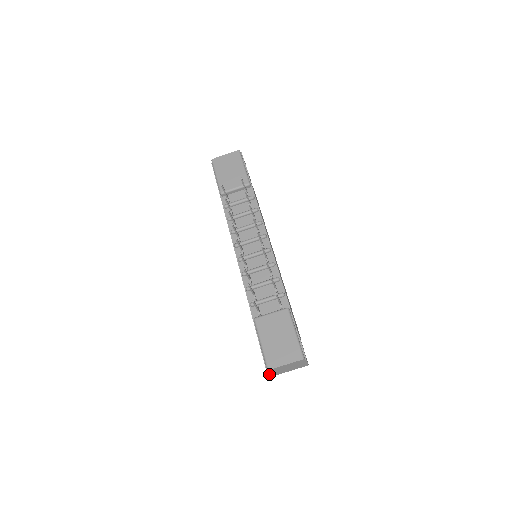
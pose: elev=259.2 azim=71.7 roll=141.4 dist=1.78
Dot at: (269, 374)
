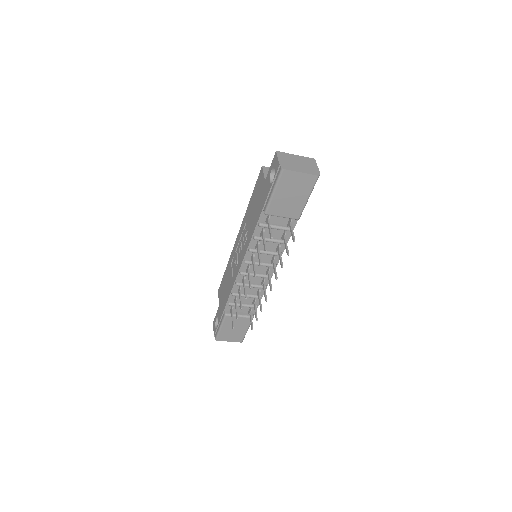
Dot at: occluded
